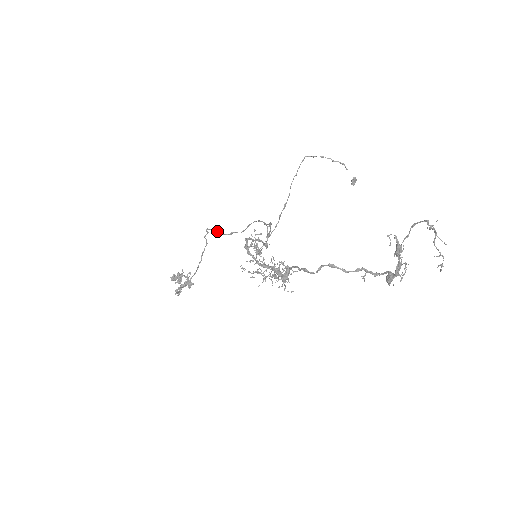
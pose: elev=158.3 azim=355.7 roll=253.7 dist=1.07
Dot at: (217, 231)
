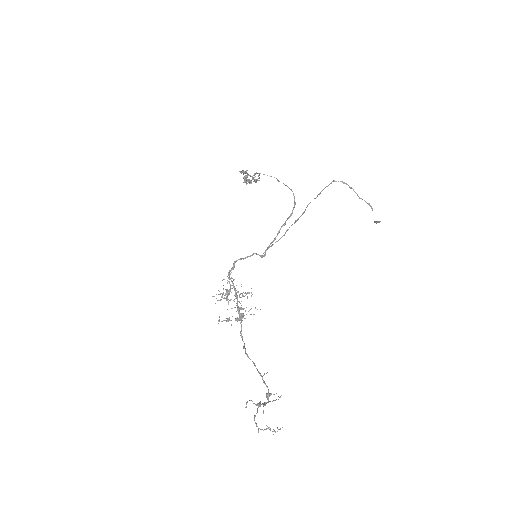
Dot at: occluded
